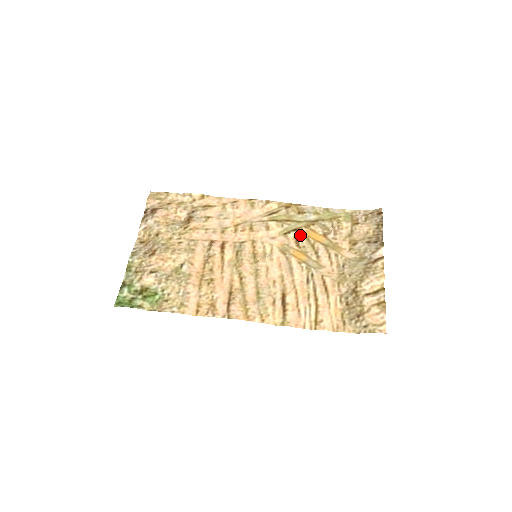
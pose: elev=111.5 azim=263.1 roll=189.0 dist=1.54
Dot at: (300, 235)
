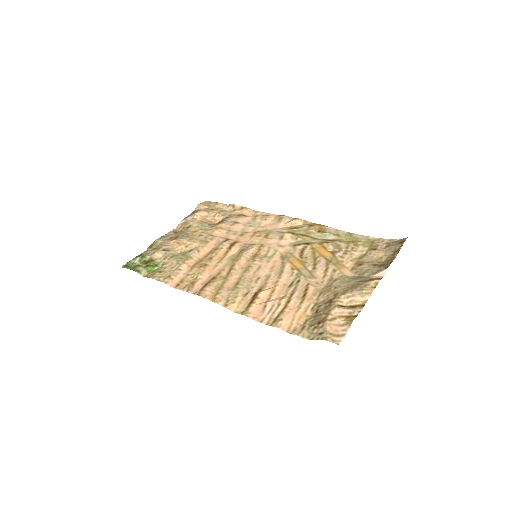
Dot at: (309, 248)
